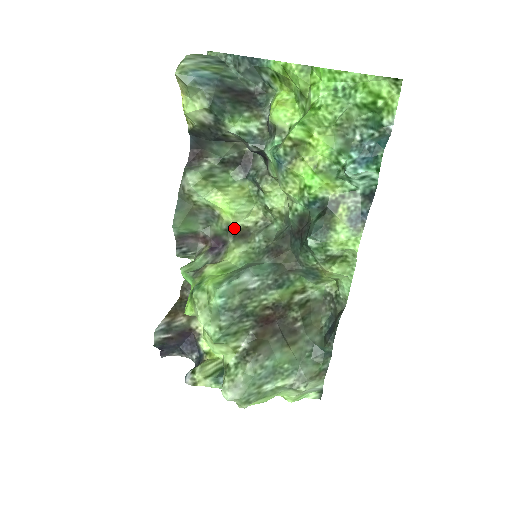
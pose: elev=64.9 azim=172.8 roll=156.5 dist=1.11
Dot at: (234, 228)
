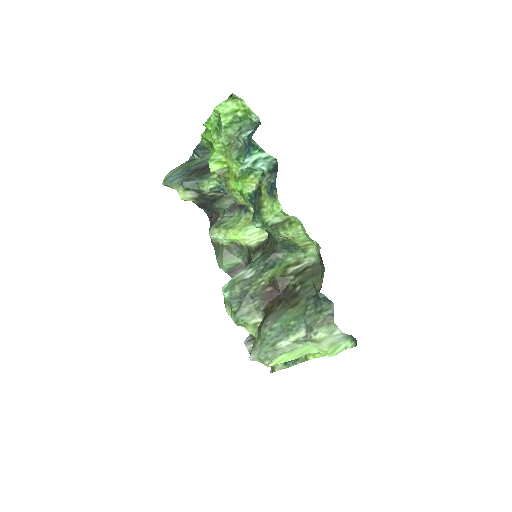
Dot at: (251, 247)
